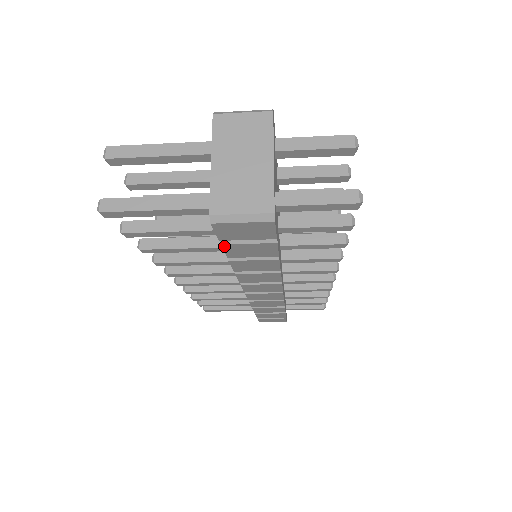
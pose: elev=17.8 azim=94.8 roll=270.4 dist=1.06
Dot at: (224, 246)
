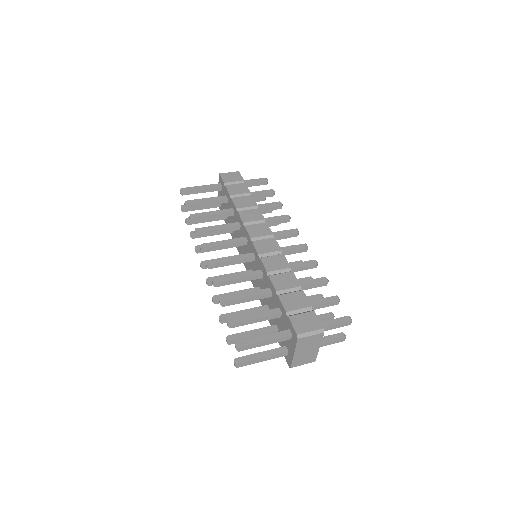
Dot at: (279, 343)
